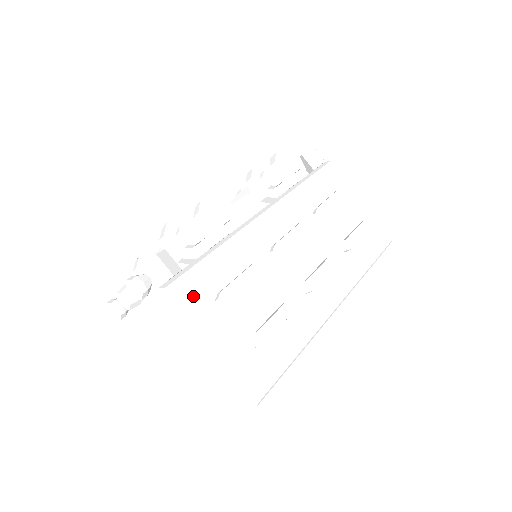
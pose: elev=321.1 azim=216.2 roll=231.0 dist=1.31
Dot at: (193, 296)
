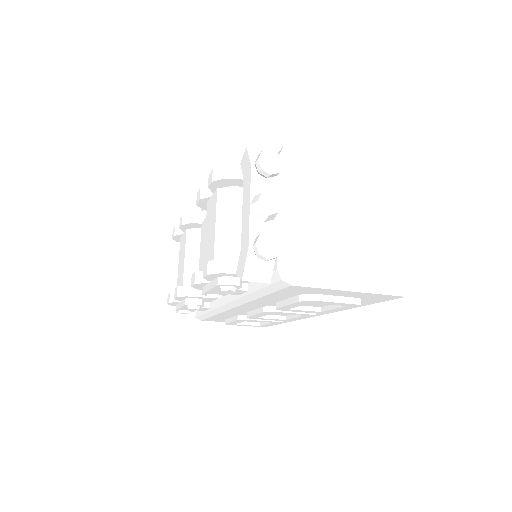
Dot at: occluded
